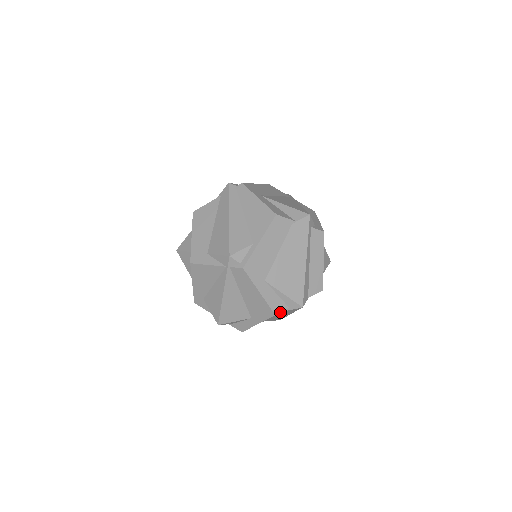
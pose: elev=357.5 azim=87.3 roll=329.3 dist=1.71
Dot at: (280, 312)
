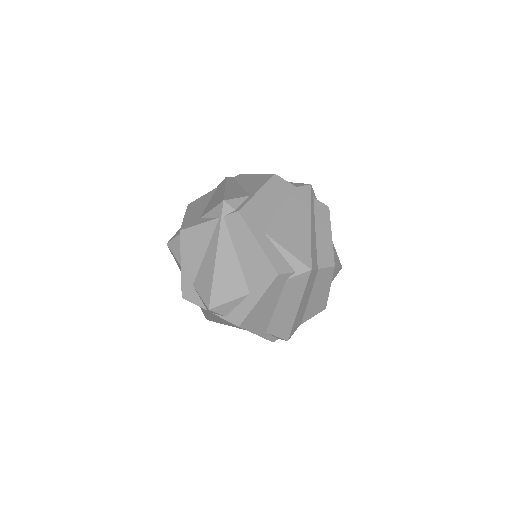
Dot at: (285, 283)
